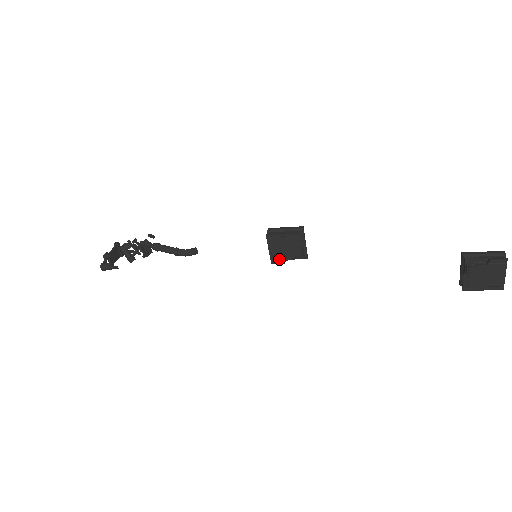
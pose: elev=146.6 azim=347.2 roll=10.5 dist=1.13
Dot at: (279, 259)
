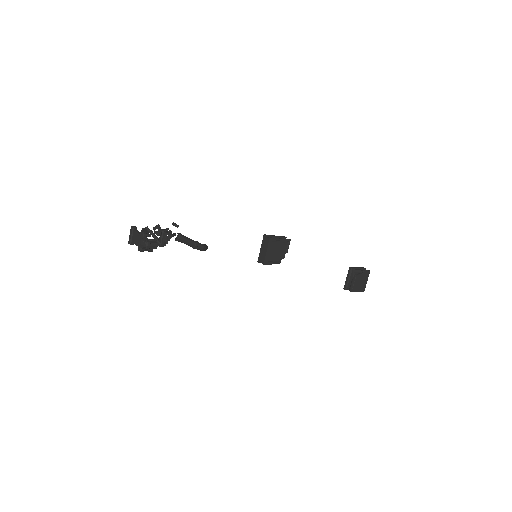
Dot at: (270, 260)
